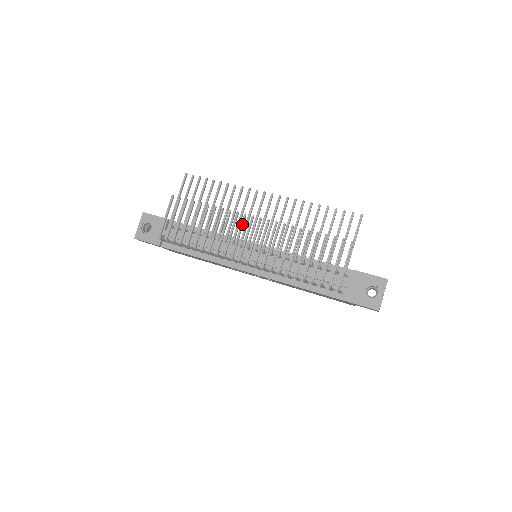
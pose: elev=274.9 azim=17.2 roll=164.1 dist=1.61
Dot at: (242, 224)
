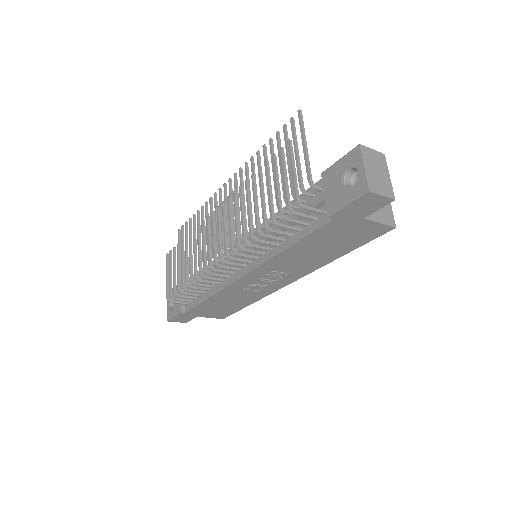
Dot at: (207, 227)
